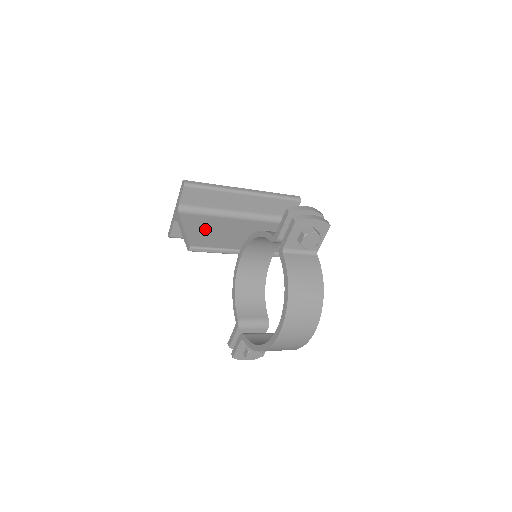
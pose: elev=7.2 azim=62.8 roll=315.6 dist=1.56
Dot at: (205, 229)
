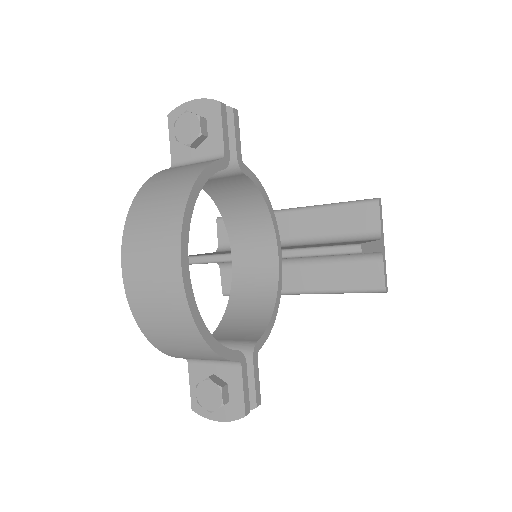
Dot at: (222, 252)
